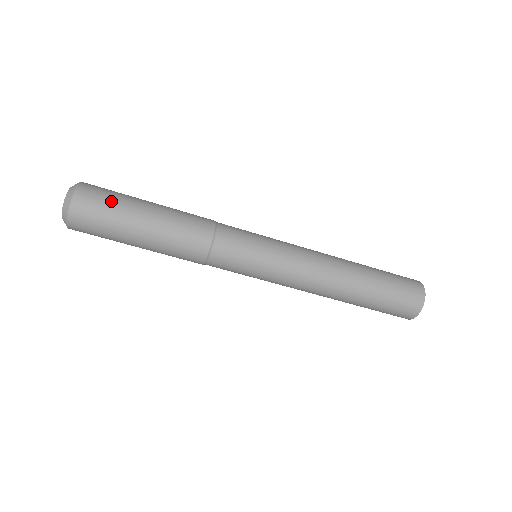
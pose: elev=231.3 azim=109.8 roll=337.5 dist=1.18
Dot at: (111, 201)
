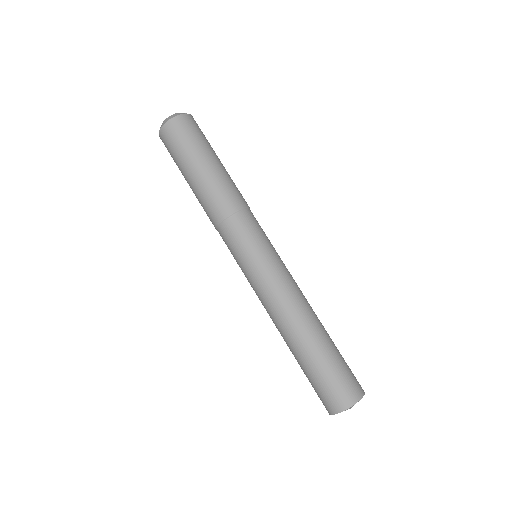
Dot at: (191, 138)
